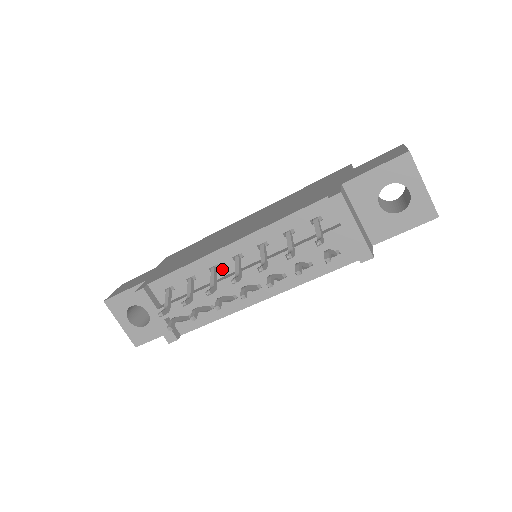
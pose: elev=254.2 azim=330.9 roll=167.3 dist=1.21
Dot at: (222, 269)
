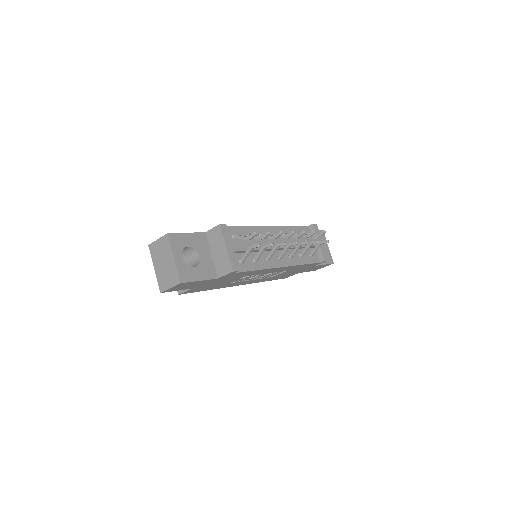
Dot at: occluded
